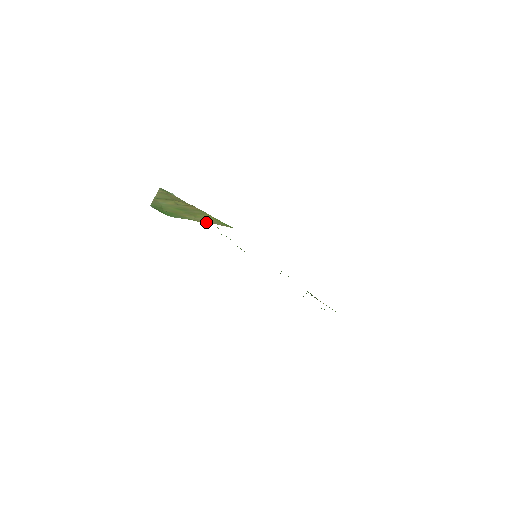
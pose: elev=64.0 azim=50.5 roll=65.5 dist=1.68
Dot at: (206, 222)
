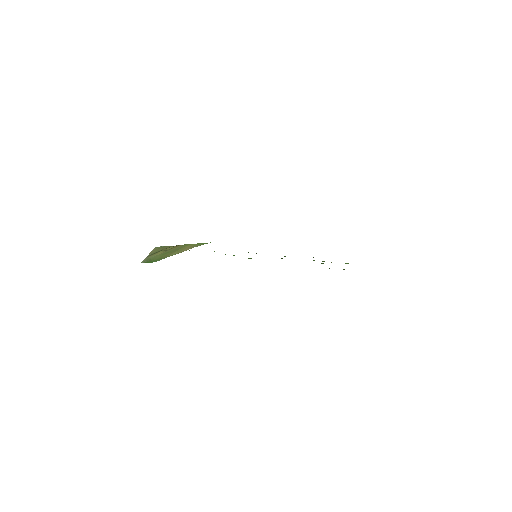
Dot at: (186, 250)
